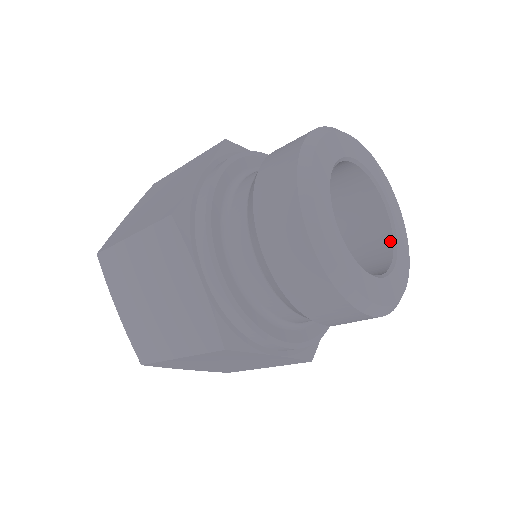
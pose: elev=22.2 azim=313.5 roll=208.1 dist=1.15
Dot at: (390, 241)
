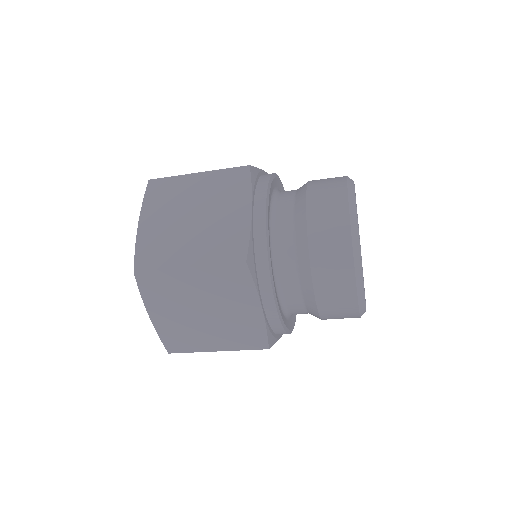
Dot at: occluded
